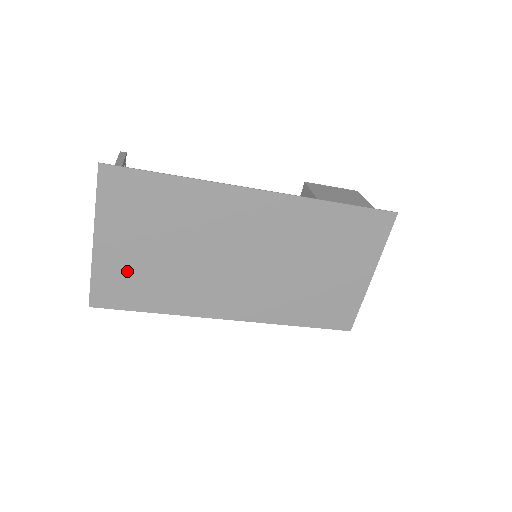
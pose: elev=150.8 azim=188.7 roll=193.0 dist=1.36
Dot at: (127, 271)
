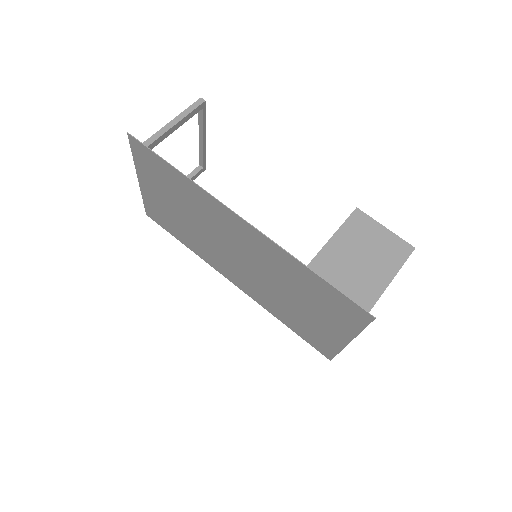
Dot at: (162, 210)
